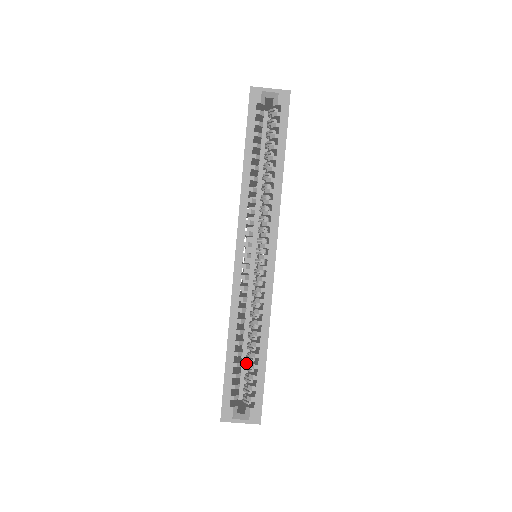
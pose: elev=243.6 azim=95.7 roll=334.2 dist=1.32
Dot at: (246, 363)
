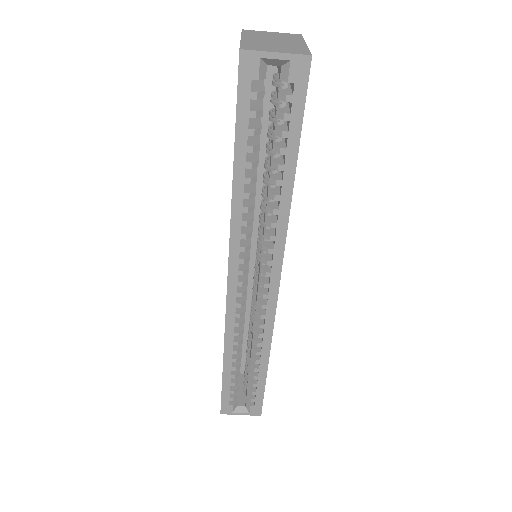
Dot at: occluded
